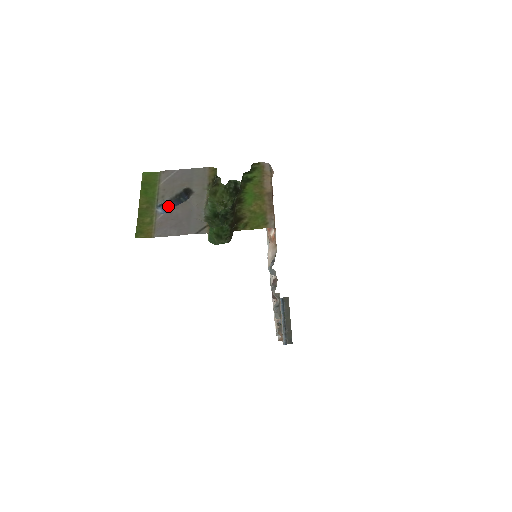
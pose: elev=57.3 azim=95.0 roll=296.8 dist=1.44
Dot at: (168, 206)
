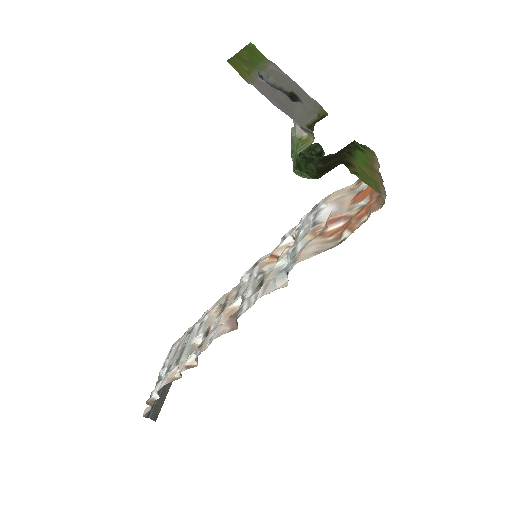
Dot at: occluded
